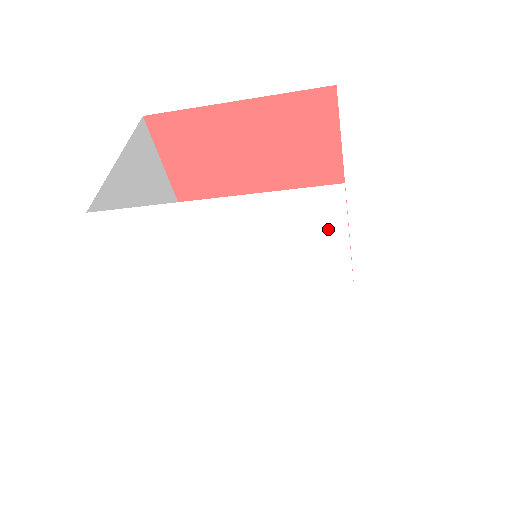
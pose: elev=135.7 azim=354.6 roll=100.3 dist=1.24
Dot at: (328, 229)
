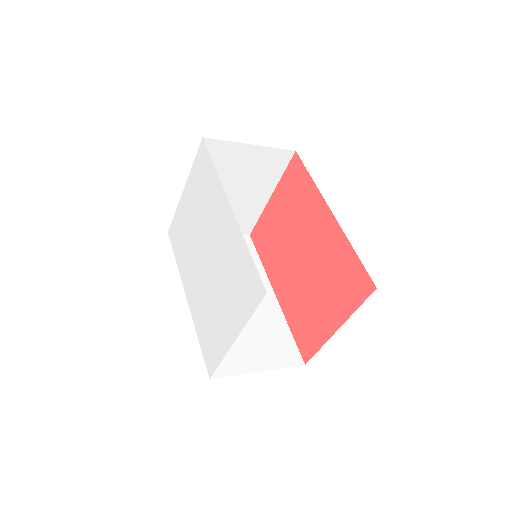
Dot at: (207, 164)
